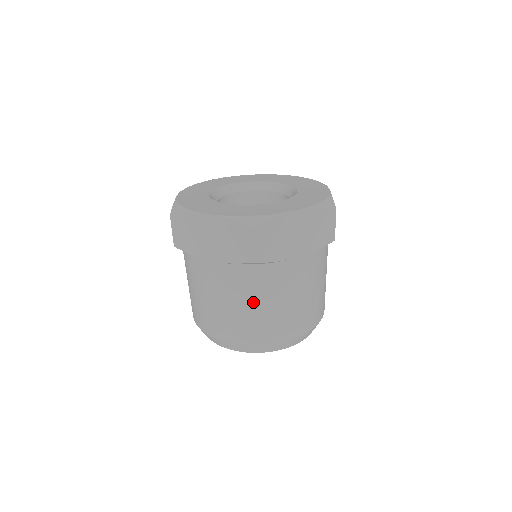
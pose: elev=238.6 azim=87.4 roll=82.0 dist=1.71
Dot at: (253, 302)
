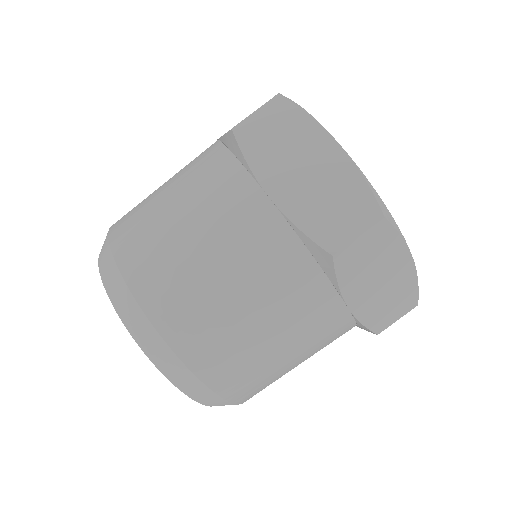
Dot at: (250, 299)
